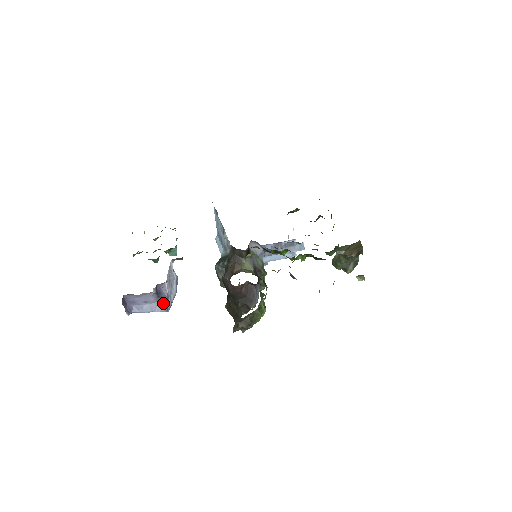
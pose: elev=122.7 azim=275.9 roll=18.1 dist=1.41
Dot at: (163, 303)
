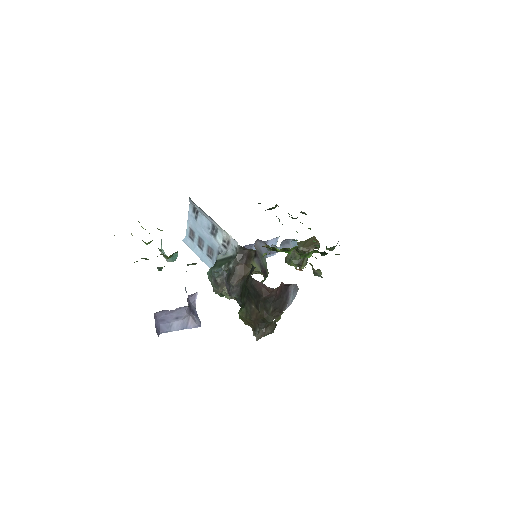
Dot at: (195, 317)
